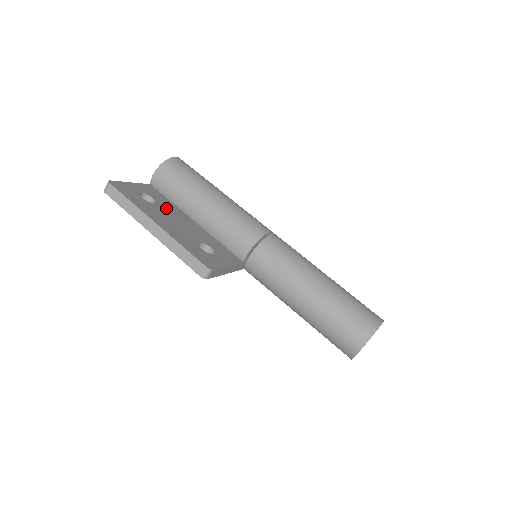
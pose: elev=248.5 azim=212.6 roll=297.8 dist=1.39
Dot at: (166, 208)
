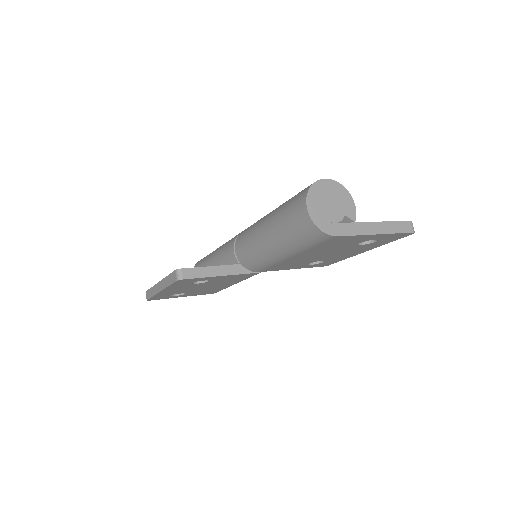
Dot at: occluded
